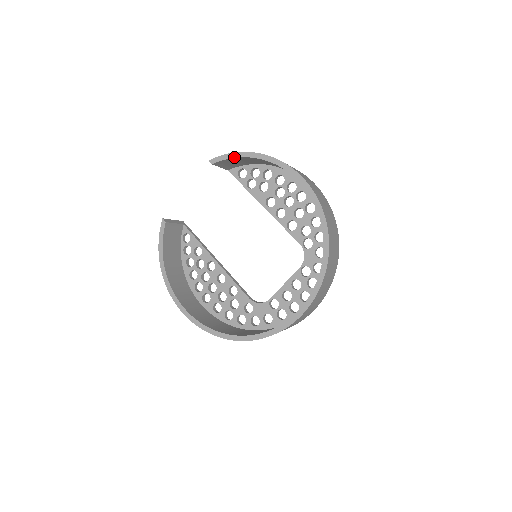
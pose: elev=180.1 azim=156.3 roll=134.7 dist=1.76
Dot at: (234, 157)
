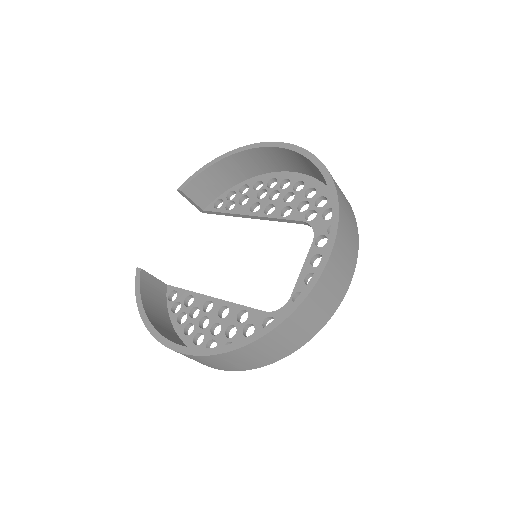
Dot at: (201, 172)
